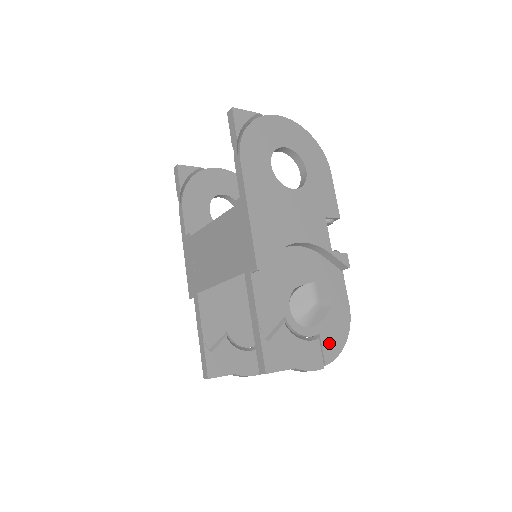
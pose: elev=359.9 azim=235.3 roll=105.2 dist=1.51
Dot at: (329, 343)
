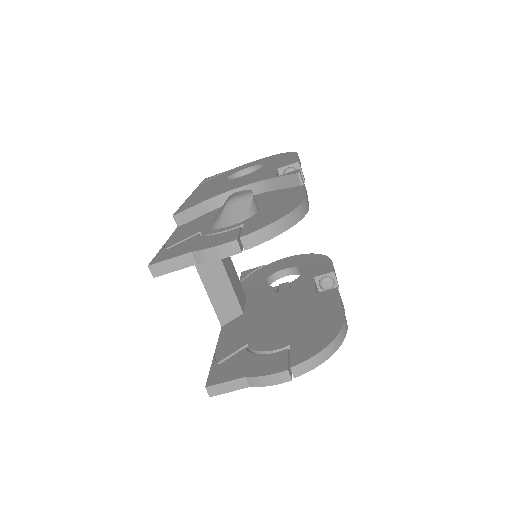
Dot at: (256, 224)
